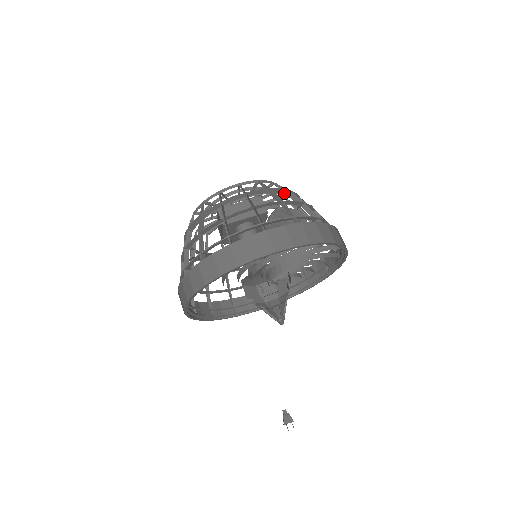
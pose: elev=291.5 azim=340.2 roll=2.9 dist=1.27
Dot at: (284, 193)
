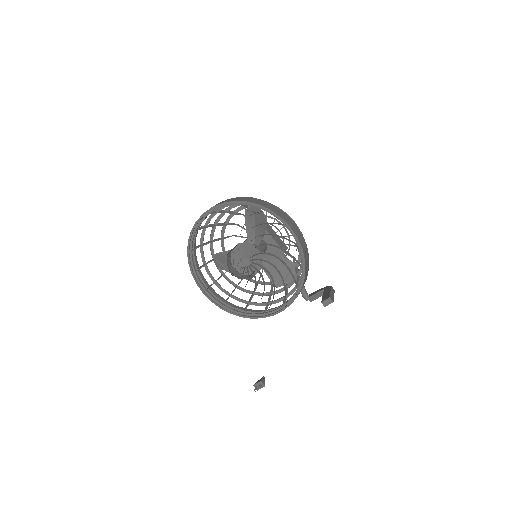
Dot at: occluded
